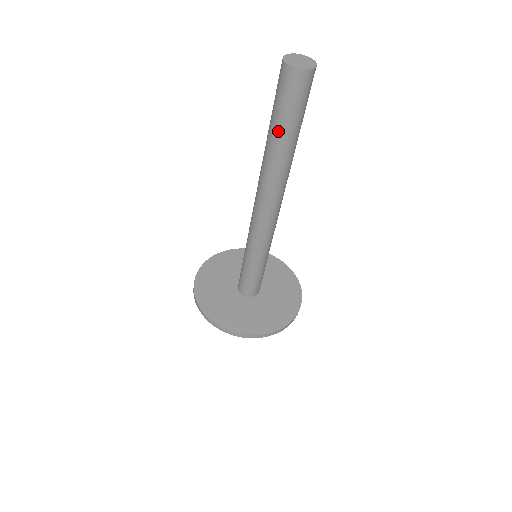
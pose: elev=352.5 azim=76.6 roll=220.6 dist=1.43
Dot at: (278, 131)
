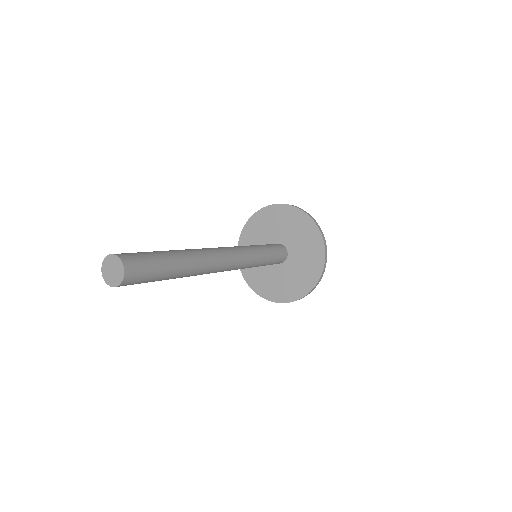
Dot at: occluded
